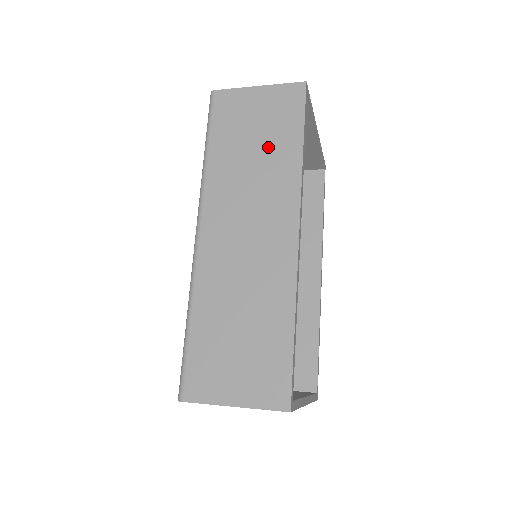
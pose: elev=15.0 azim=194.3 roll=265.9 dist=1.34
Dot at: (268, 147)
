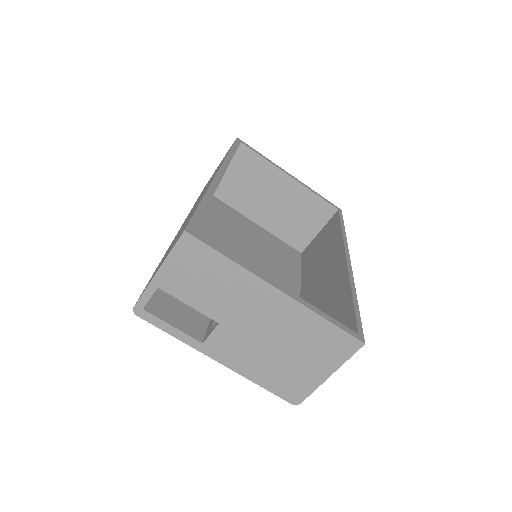
Dot at: occluded
